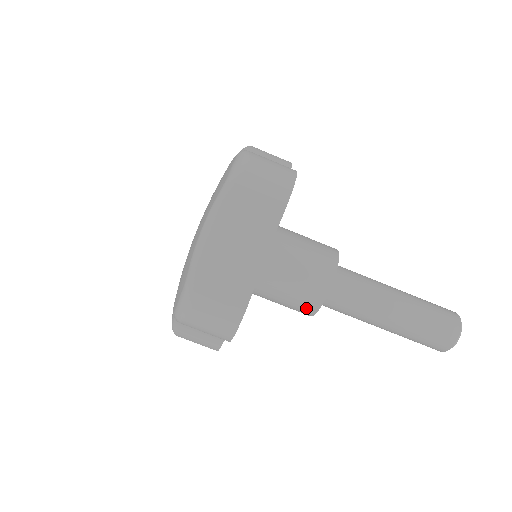
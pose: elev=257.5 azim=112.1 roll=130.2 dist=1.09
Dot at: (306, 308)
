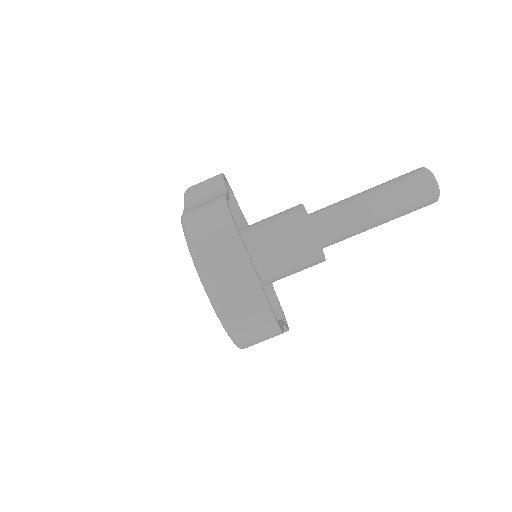
Dot at: (316, 262)
